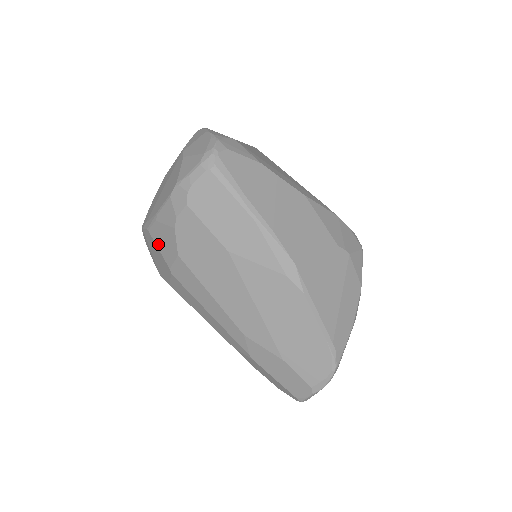
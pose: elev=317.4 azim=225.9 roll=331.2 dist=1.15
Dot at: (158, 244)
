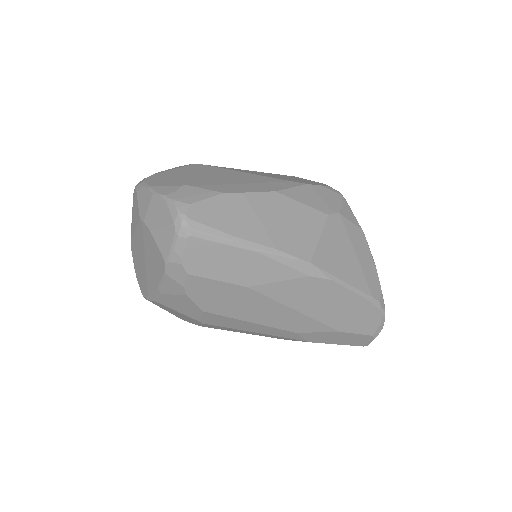
Dot at: (174, 309)
